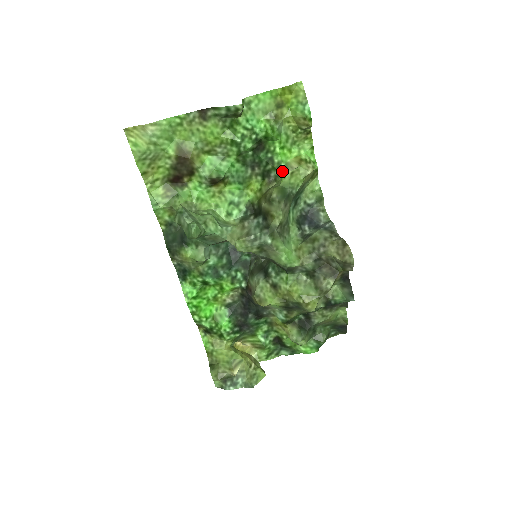
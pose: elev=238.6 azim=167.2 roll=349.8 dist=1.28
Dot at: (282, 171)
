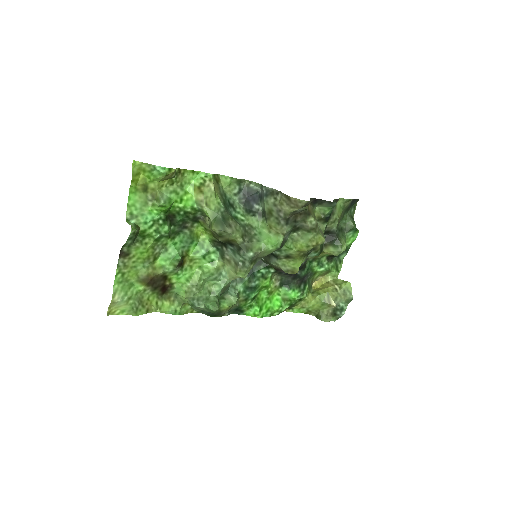
Dot at: (200, 210)
